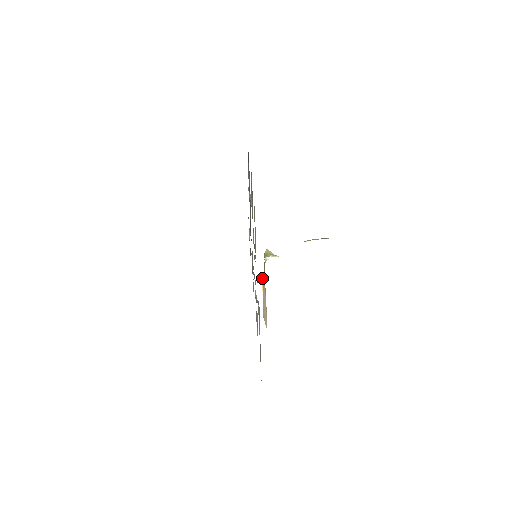
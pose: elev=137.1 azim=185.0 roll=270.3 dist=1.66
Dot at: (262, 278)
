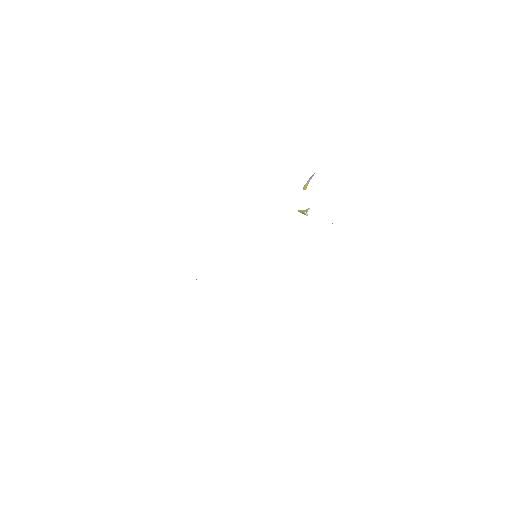
Dot at: occluded
